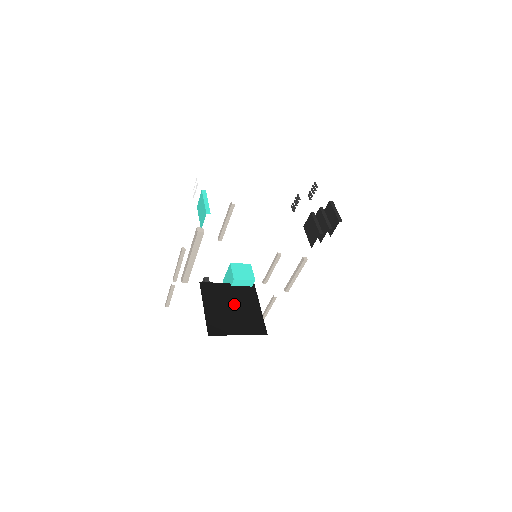
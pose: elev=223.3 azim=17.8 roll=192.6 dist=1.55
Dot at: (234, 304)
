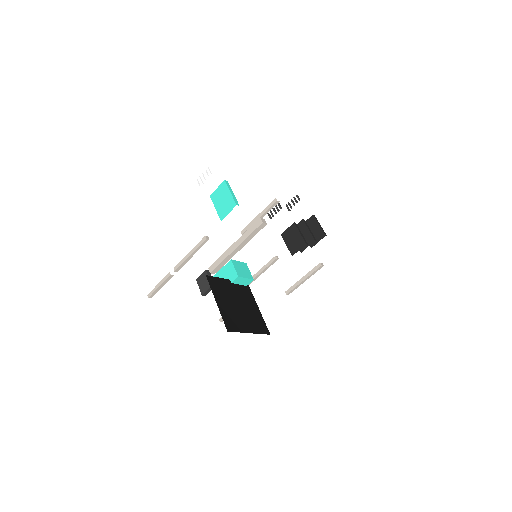
Dot at: (238, 301)
